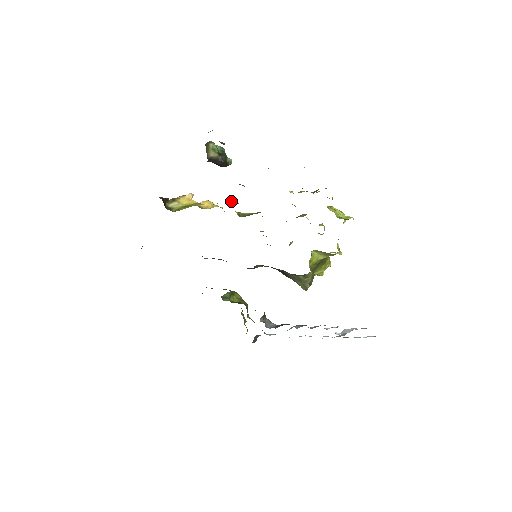
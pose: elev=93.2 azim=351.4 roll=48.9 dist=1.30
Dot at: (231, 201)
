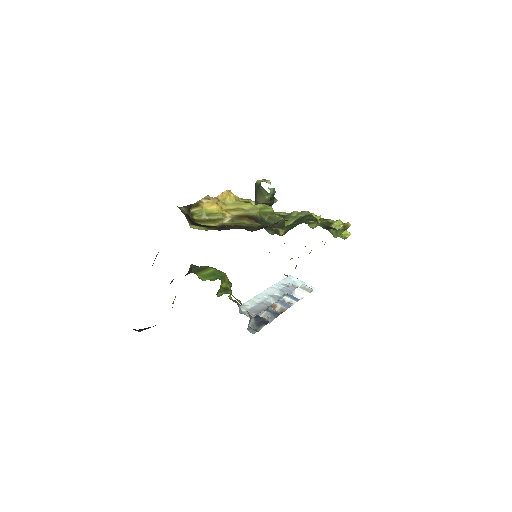
Dot at: (255, 217)
